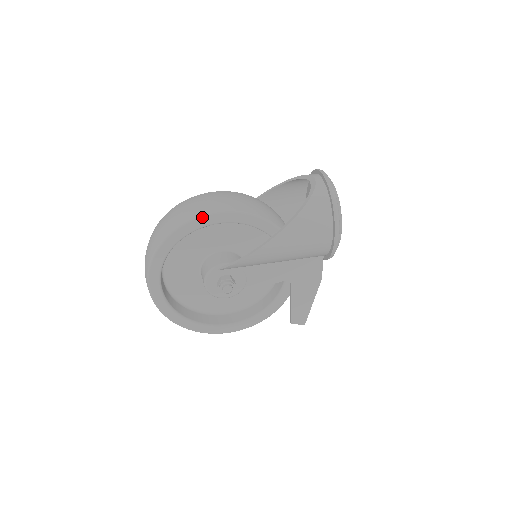
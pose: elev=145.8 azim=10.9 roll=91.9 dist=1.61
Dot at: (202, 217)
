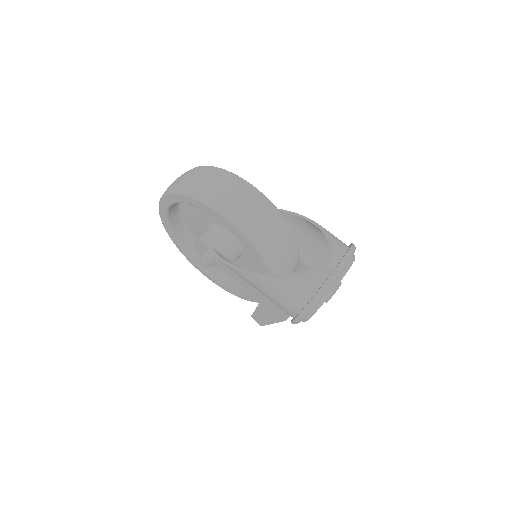
Dot at: (209, 207)
